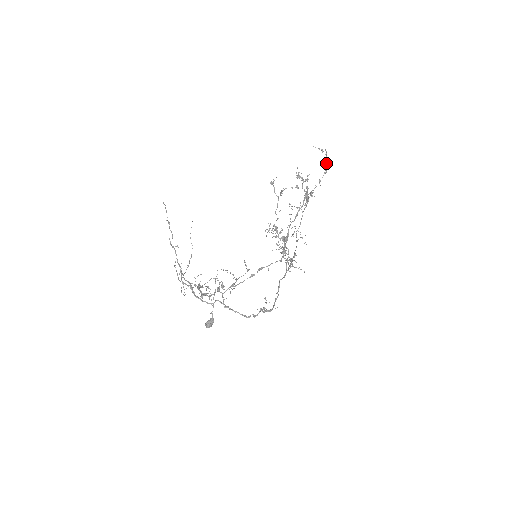
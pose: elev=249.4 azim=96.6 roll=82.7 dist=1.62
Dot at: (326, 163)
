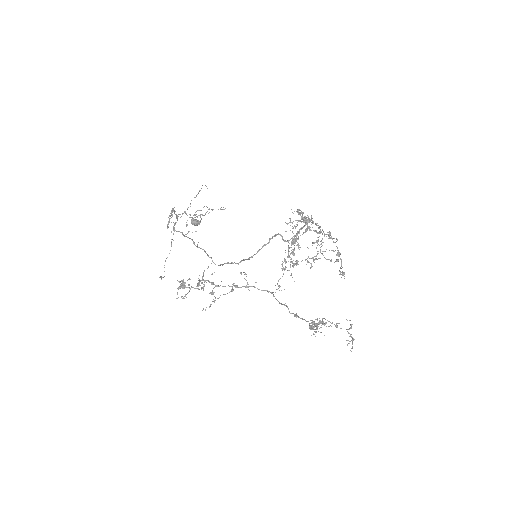
Dot at: occluded
